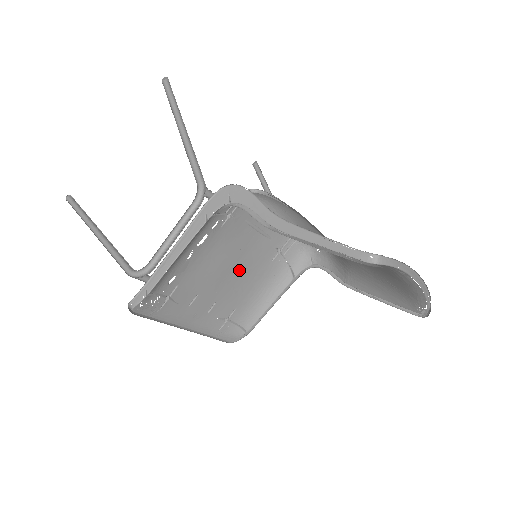
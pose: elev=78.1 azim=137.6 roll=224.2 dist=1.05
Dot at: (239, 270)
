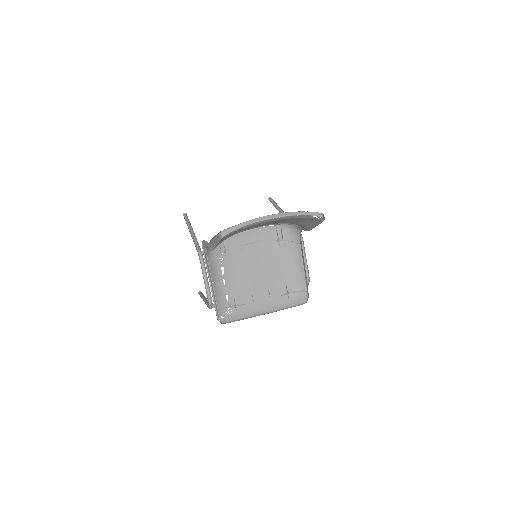
Dot at: (264, 267)
